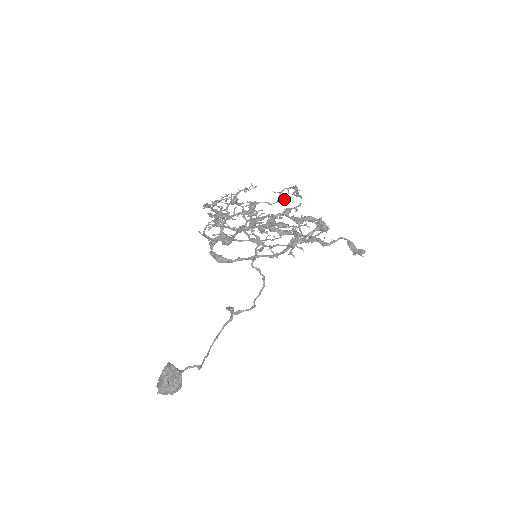
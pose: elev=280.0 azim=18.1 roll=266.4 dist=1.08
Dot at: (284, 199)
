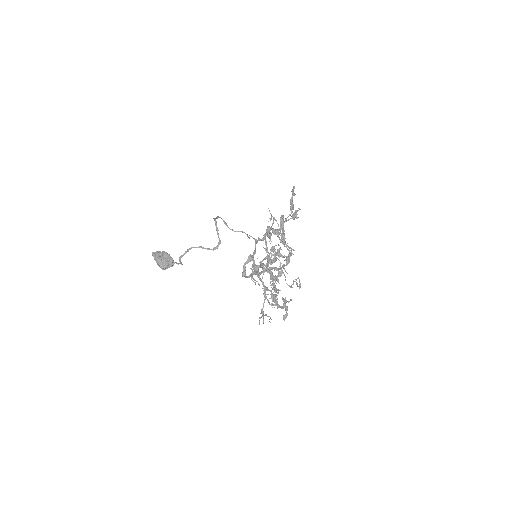
Dot at: (291, 287)
